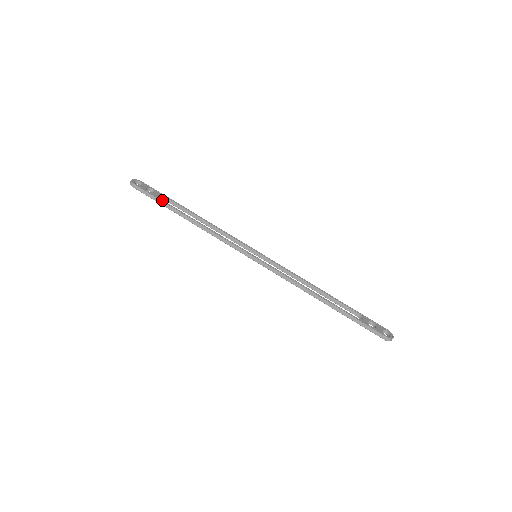
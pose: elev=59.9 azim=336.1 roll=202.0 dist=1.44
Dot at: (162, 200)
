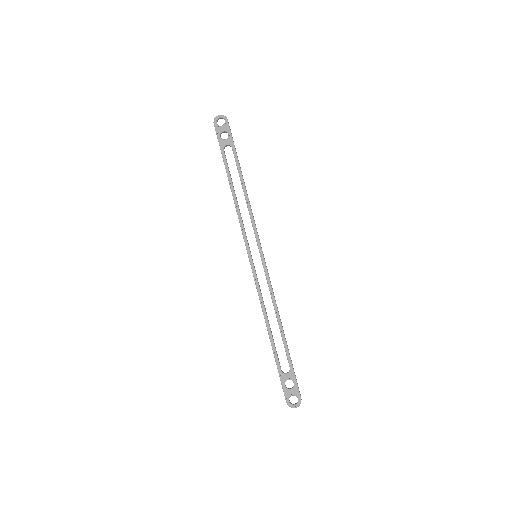
Dot at: (223, 154)
